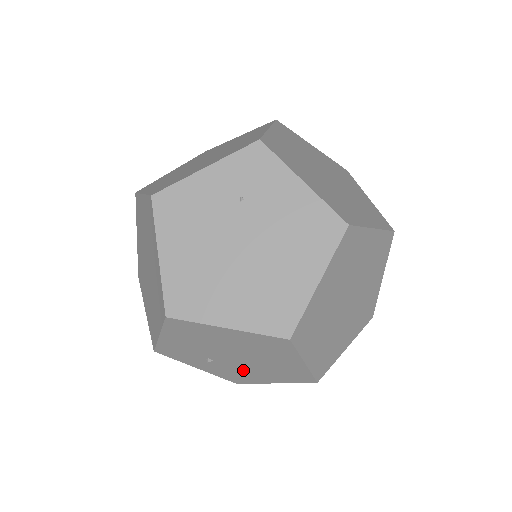
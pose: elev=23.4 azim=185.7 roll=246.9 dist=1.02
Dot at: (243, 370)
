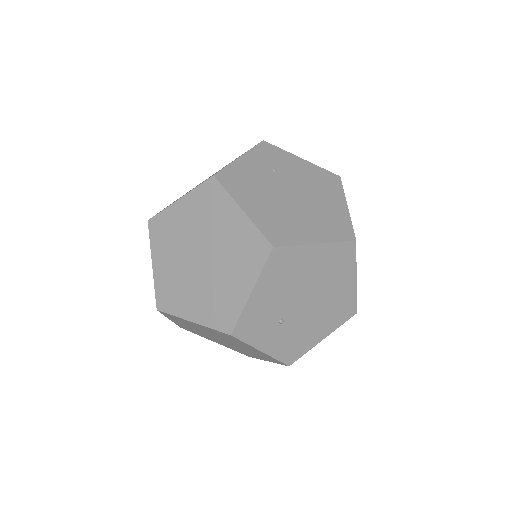
Dot at: (304, 326)
